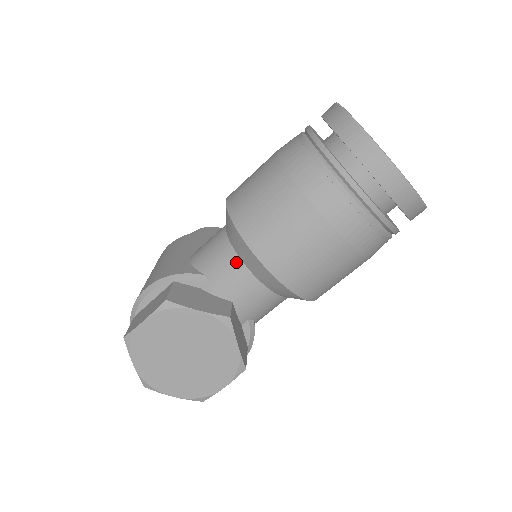
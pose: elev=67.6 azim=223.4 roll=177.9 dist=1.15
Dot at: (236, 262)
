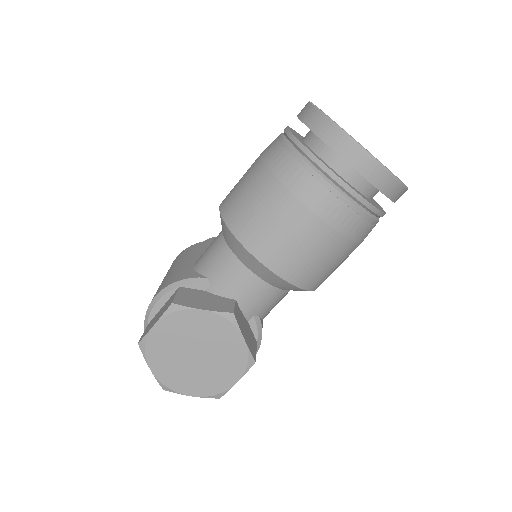
Dot at: (234, 261)
